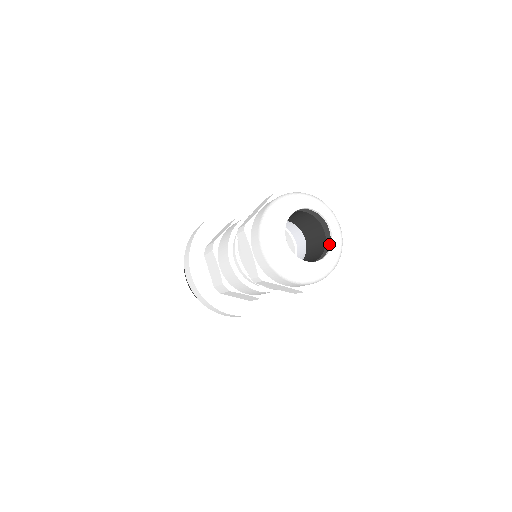
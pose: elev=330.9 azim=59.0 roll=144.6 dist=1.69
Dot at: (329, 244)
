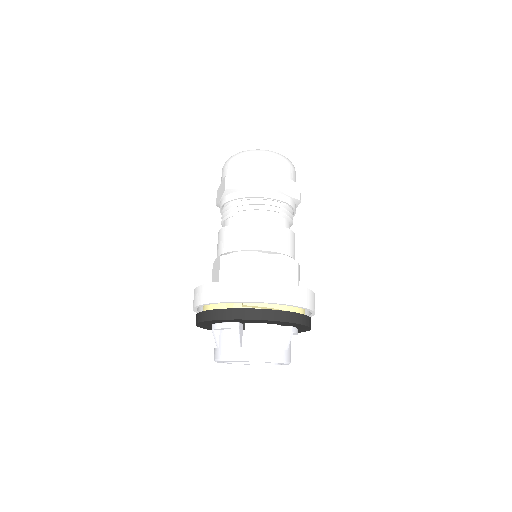
Dot at: occluded
